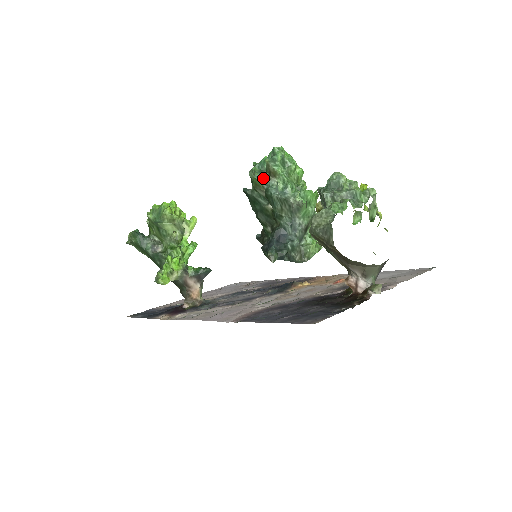
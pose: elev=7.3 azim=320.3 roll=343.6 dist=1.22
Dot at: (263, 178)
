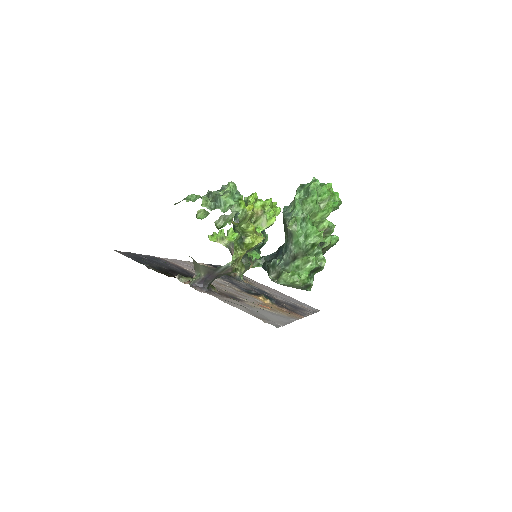
Dot at: occluded
